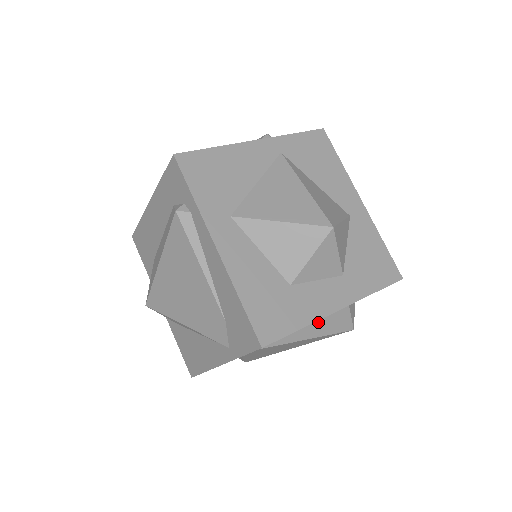
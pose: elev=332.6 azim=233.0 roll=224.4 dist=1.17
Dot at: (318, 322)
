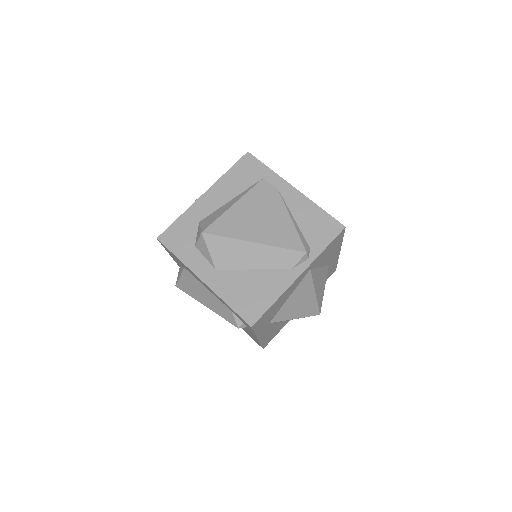
Dot at: occluded
